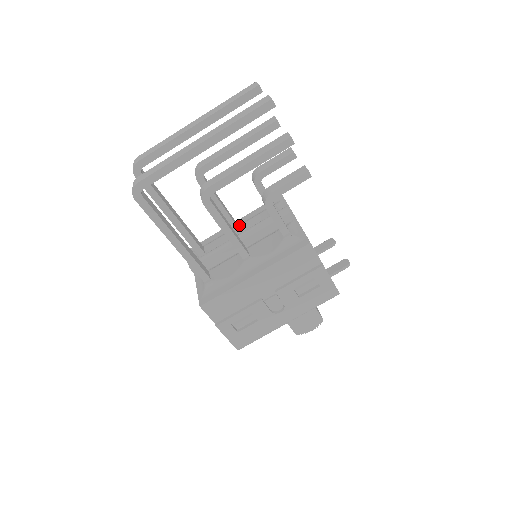
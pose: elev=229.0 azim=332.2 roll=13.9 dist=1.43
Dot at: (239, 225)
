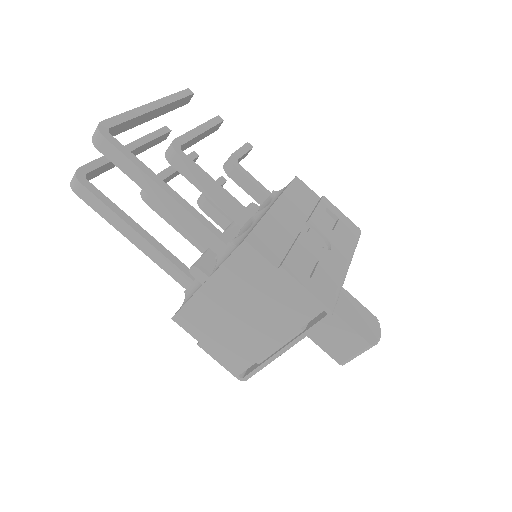
Dot at: occluded
